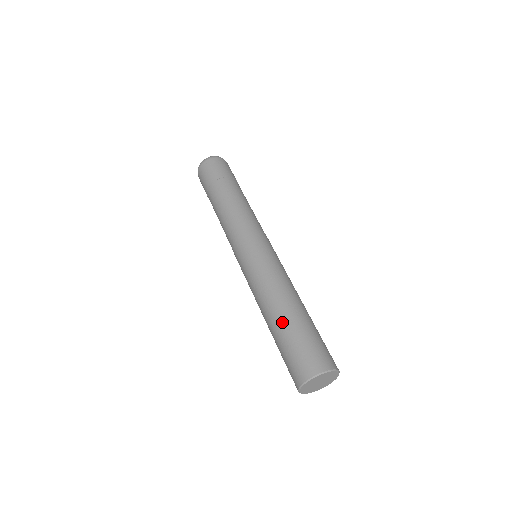
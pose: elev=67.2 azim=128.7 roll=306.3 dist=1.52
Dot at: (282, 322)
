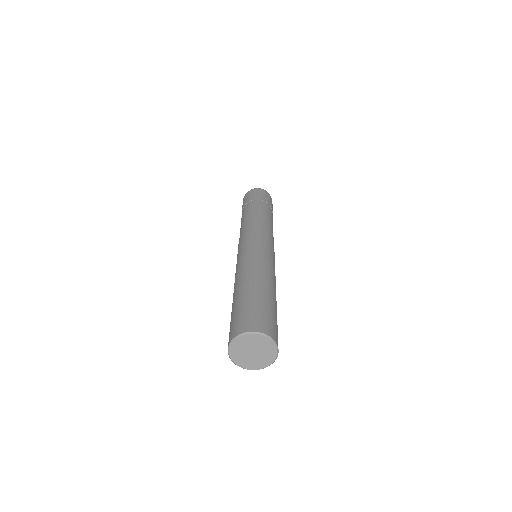
Dot at: (263, 290)
